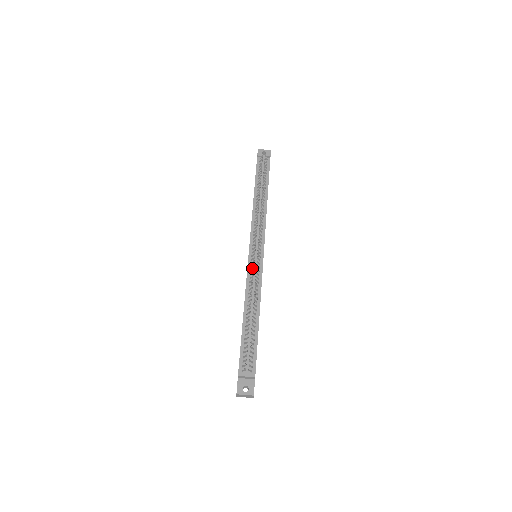
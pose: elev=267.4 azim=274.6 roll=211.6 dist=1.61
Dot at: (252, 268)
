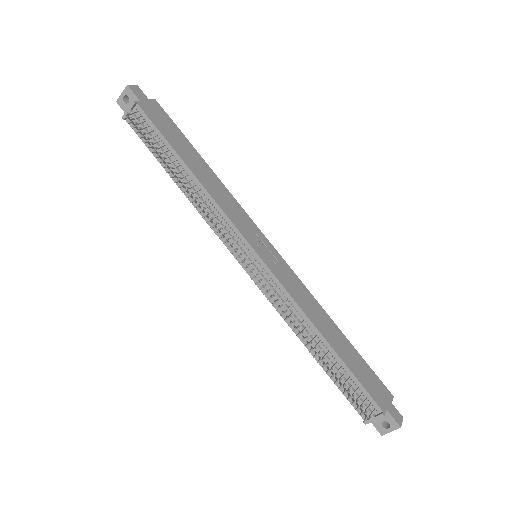
Dot at: (265, 287)
